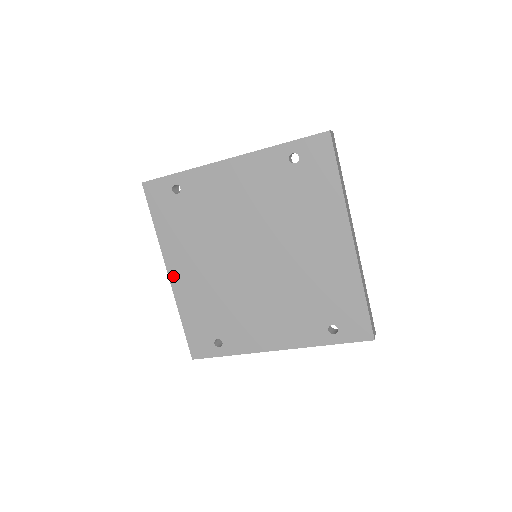
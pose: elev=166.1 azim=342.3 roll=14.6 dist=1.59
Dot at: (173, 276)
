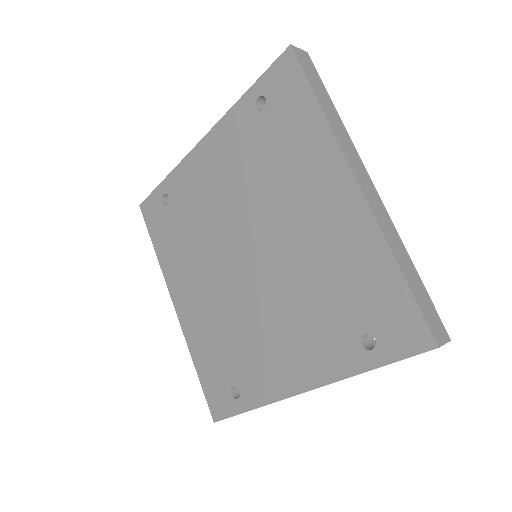
Dot at: (179, 308)
